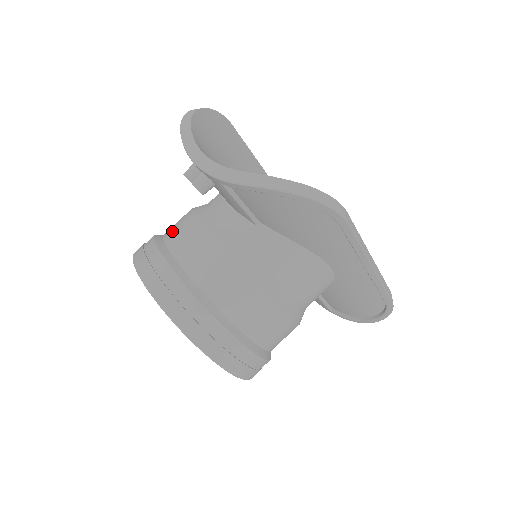
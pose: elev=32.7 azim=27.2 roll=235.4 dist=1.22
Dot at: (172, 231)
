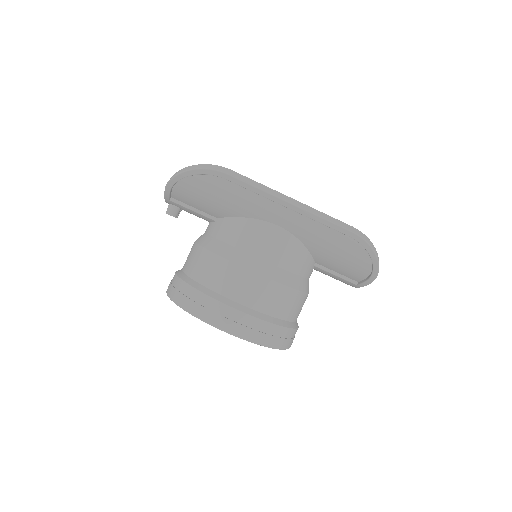
Dot at: occluded
